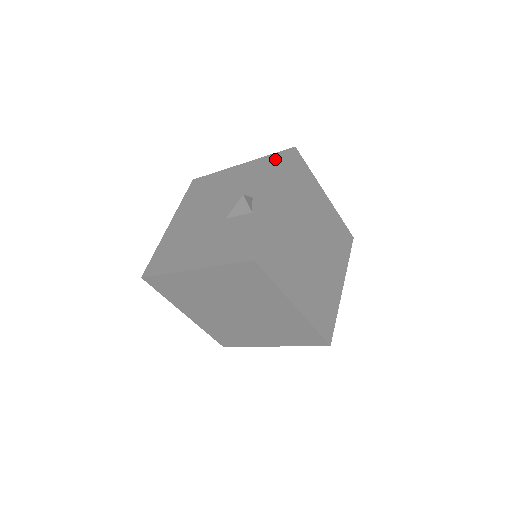
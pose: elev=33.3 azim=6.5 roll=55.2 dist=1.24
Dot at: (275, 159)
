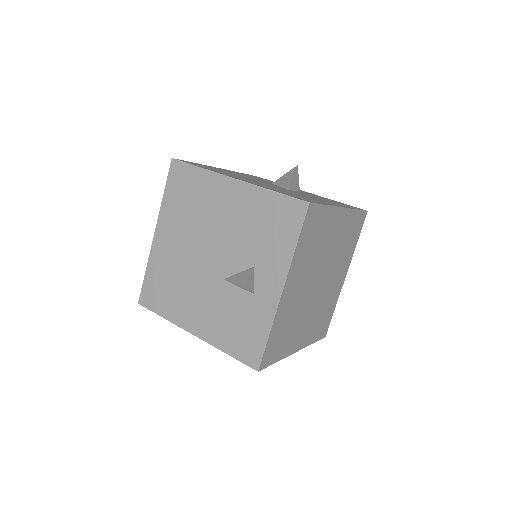
Dot at: (282, 209)
